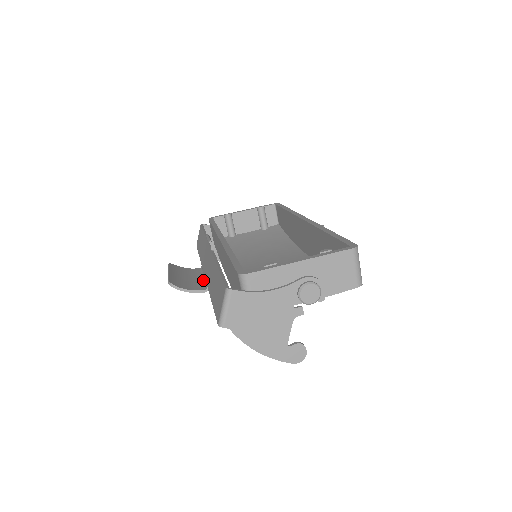
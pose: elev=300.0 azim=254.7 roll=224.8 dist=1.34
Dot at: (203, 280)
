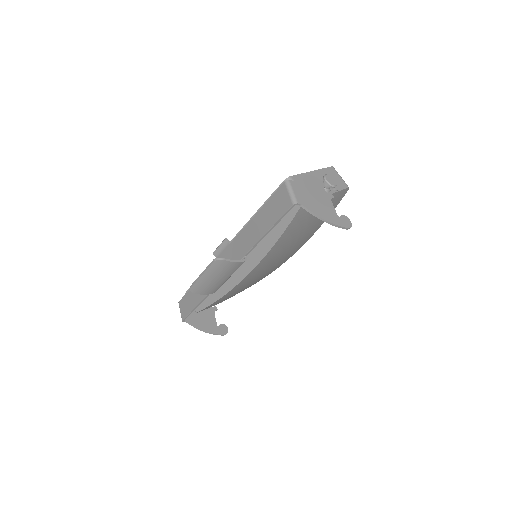
Dot at: occluded
